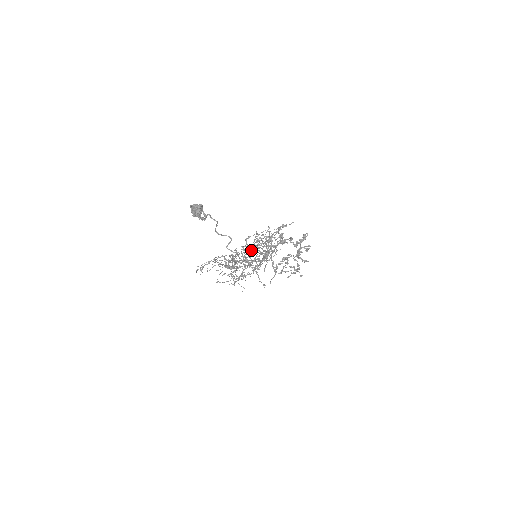
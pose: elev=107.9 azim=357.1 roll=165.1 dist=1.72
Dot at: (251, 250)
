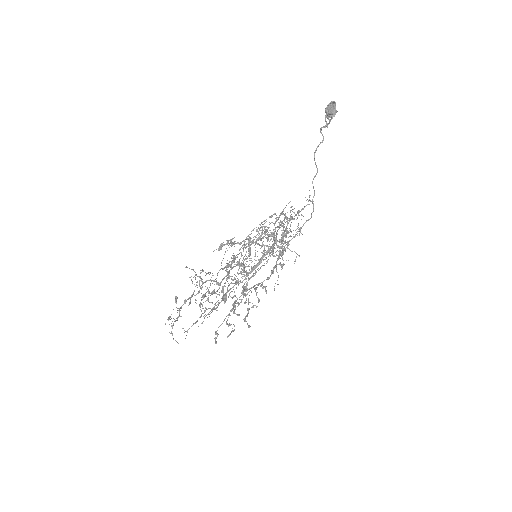
Dot at: occluded
